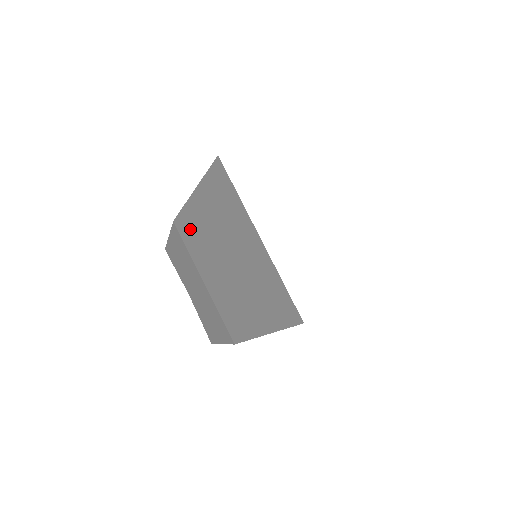
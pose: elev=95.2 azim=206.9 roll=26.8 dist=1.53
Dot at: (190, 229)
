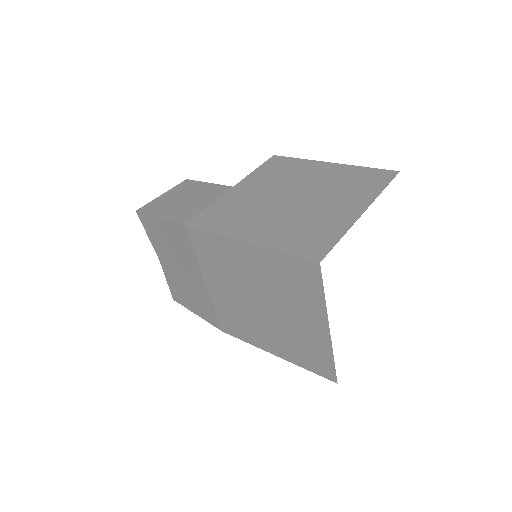
Dot at: (215, 251)
